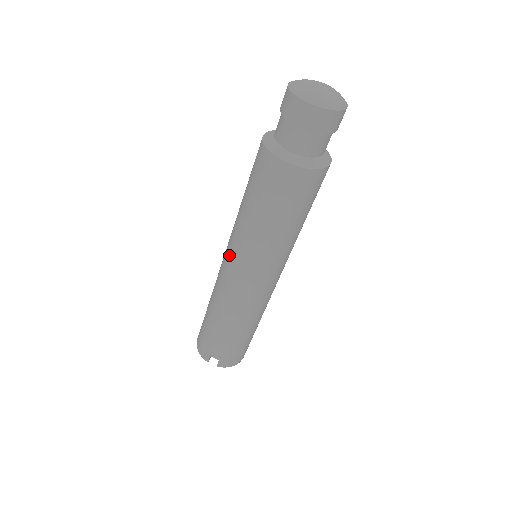
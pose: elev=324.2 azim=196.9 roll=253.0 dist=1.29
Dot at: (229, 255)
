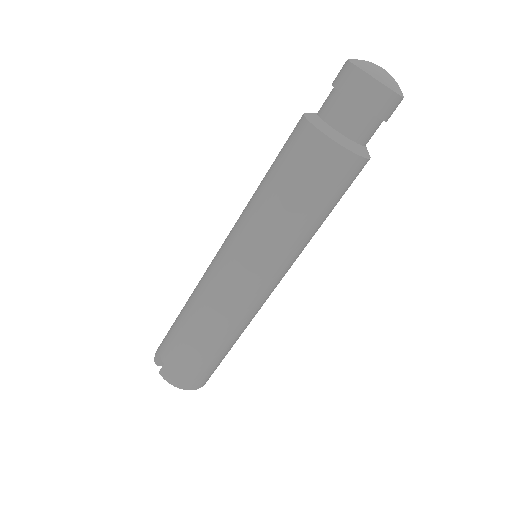
Dot at: (229, 233)
